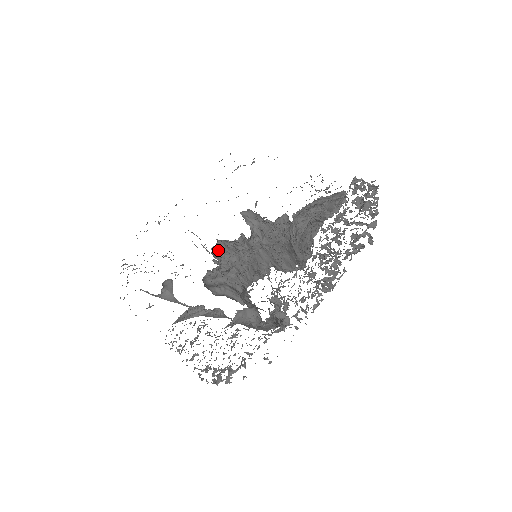
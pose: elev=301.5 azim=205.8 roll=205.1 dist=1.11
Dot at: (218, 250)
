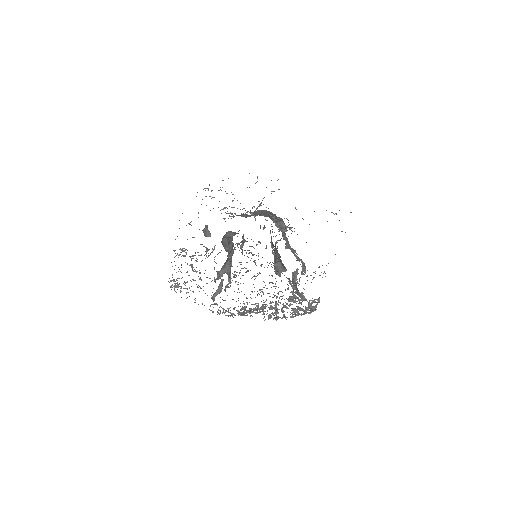
Dot at: occluded
